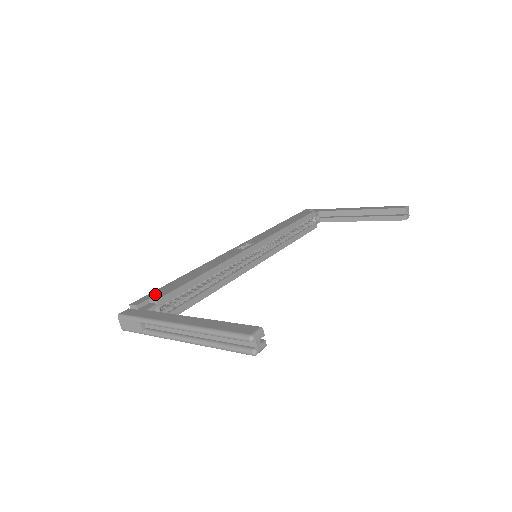
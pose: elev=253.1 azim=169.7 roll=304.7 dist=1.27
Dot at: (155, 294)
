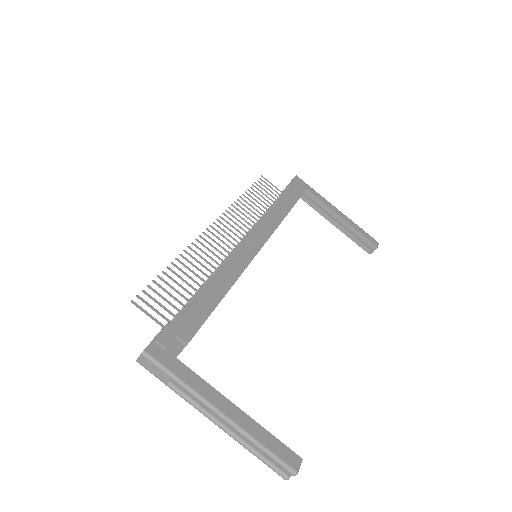
Dot at: (182, 326)
